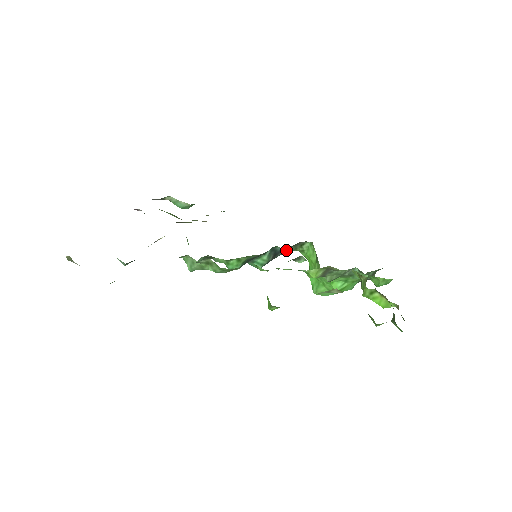
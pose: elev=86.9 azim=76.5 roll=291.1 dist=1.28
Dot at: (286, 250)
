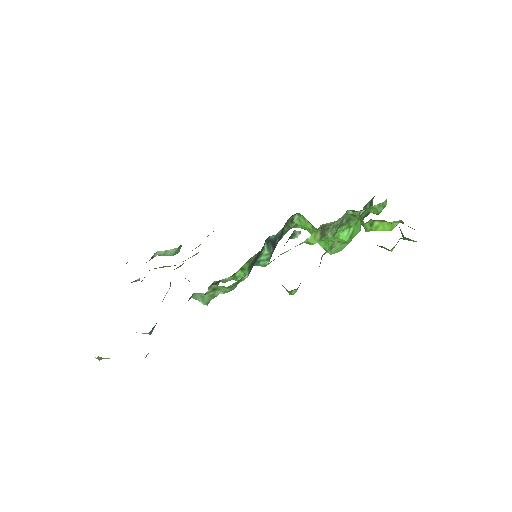
Dot at: (281, 234)
